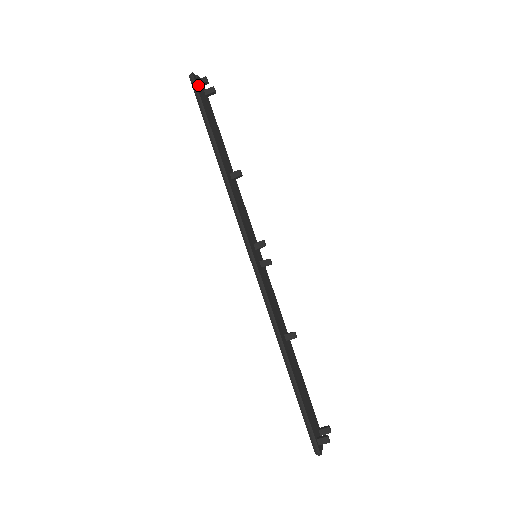
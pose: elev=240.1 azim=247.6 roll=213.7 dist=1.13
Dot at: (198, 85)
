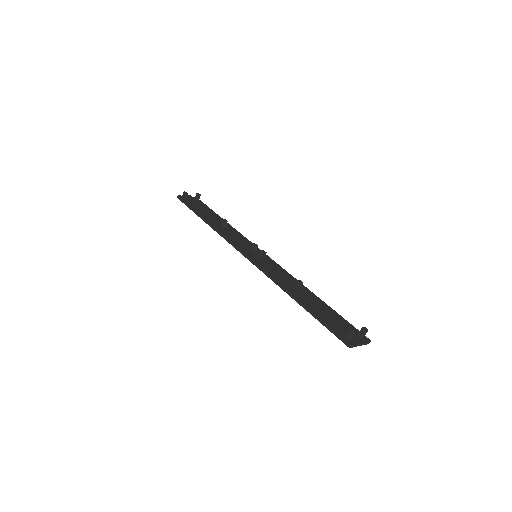
Dot at: (183, 199)
